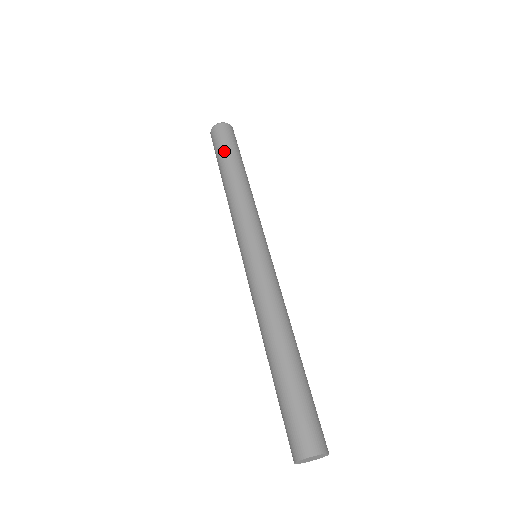
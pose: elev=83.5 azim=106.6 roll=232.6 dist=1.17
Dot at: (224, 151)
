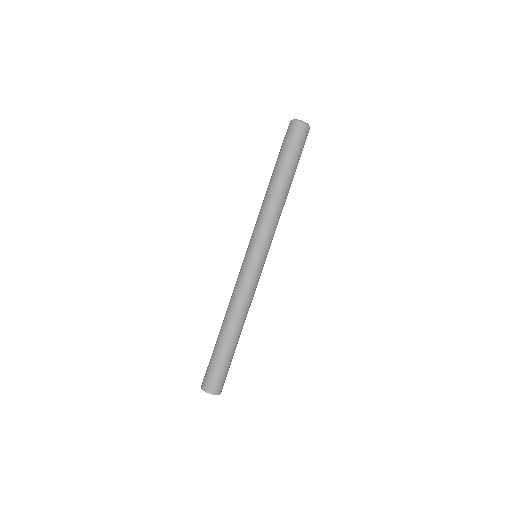
Dot at: (289, 156)
